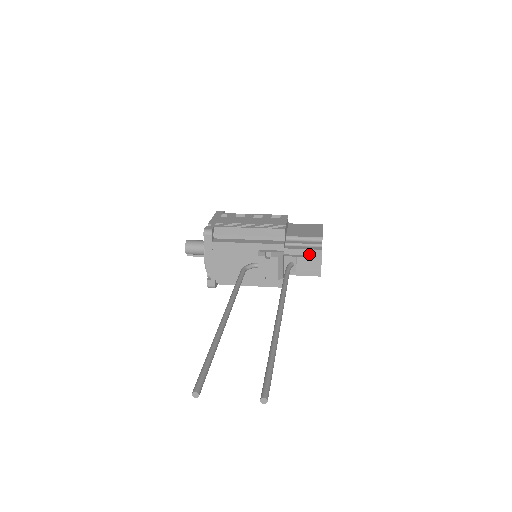
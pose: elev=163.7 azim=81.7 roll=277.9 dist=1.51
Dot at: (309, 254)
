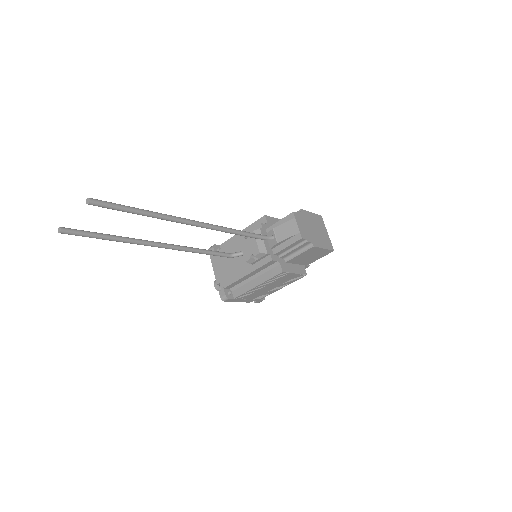
Dot at: (285, 222)
